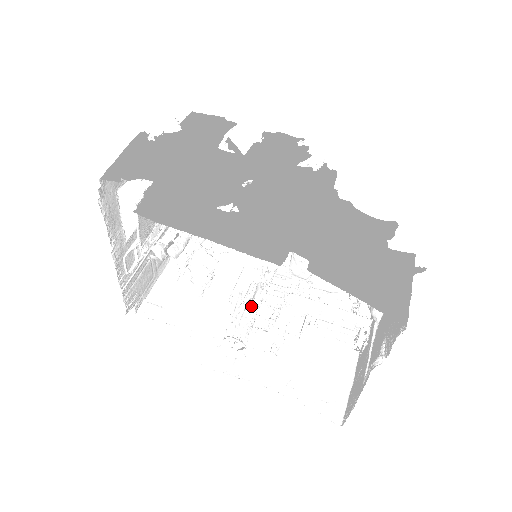
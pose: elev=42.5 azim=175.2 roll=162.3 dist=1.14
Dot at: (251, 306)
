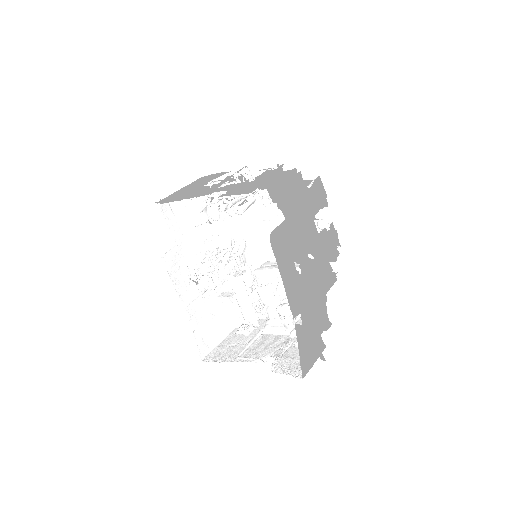
Dot at: occluded
